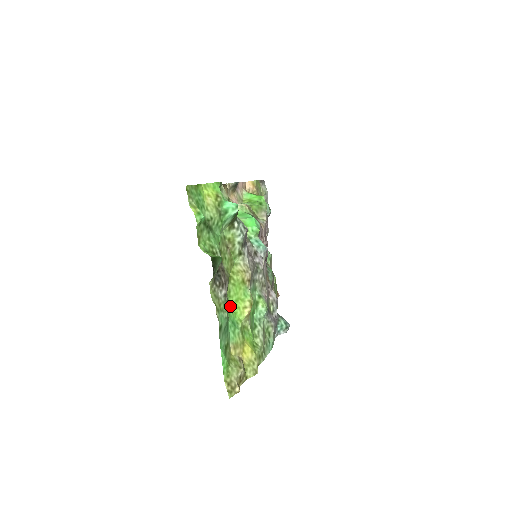
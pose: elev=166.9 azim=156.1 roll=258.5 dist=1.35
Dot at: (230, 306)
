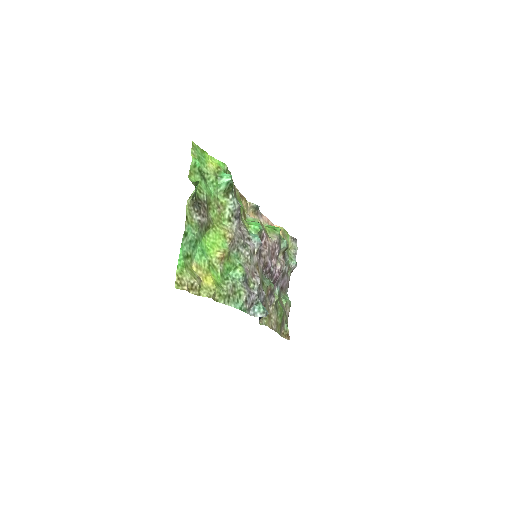
Dot at: (206, 242)
